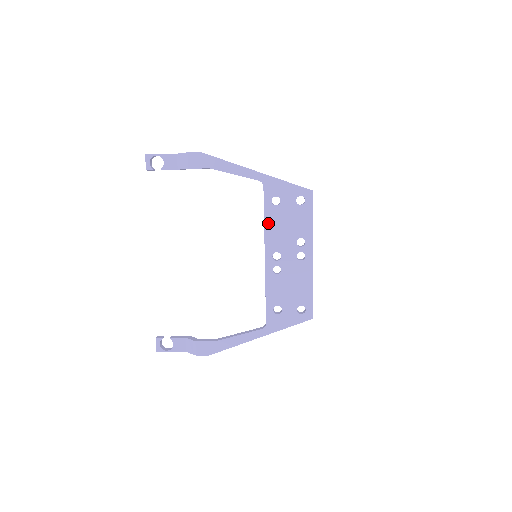
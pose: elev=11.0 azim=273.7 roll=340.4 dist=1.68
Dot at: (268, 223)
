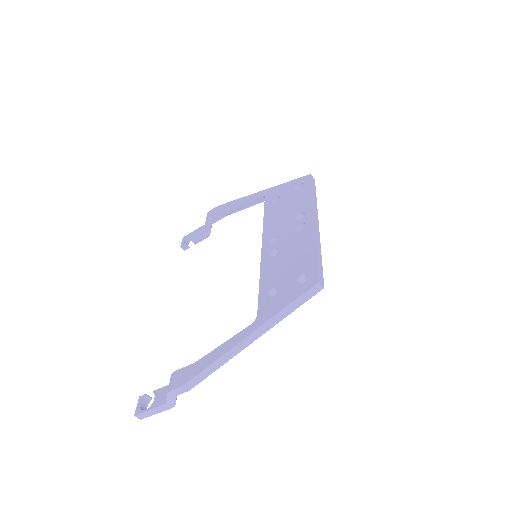
Dot at: (267, 219)
